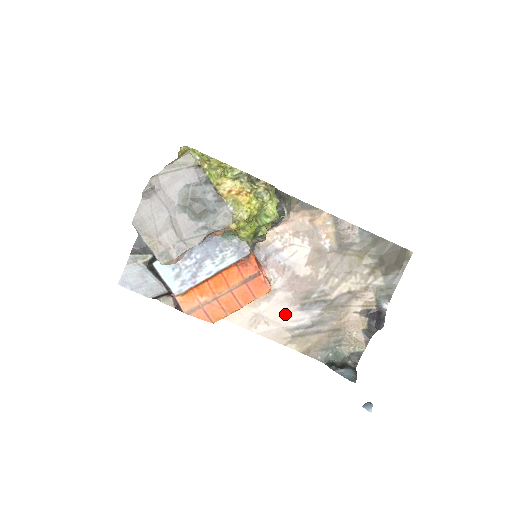
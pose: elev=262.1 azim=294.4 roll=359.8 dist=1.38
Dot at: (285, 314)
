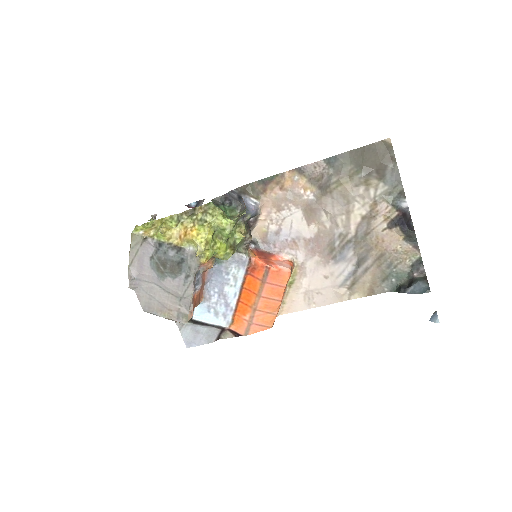
Dot at: (327, 276)
